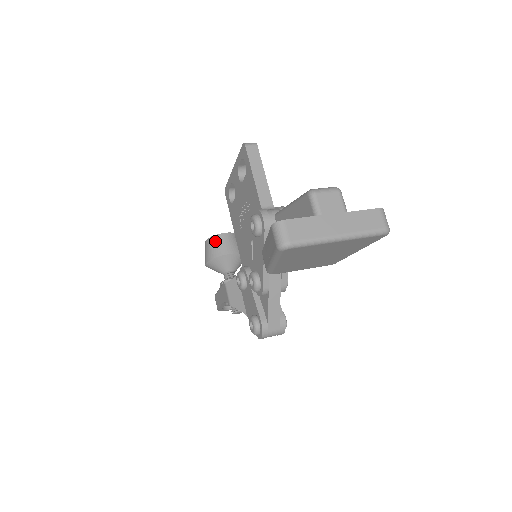
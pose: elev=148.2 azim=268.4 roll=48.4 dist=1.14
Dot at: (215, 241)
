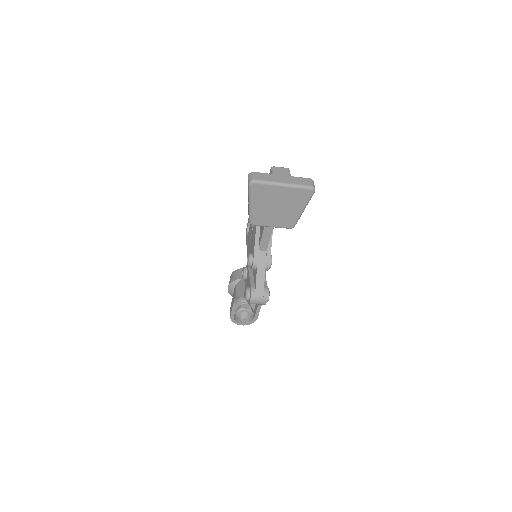
Dot at: (237, 272)
